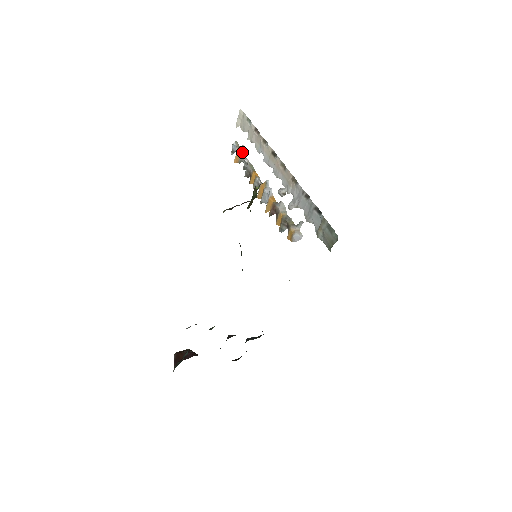
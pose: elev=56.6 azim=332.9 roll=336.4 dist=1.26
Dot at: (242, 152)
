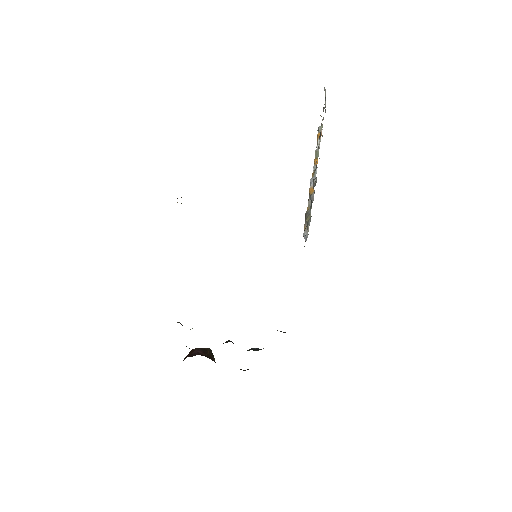
Dot at: occluded
